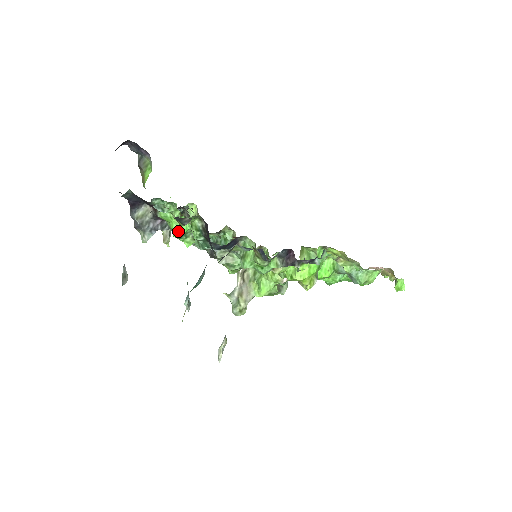
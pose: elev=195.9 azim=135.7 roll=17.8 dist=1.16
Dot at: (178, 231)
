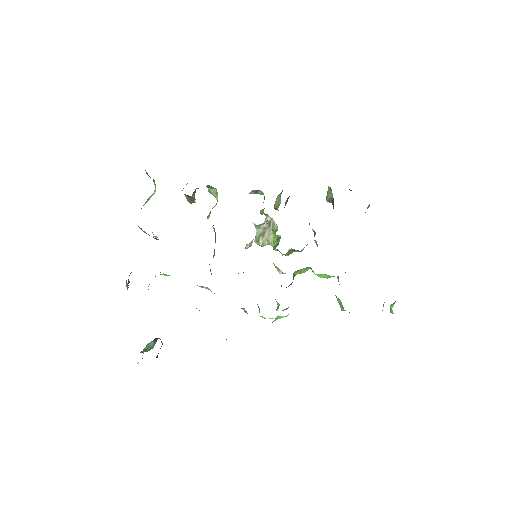
Dot at: (162, 274)
